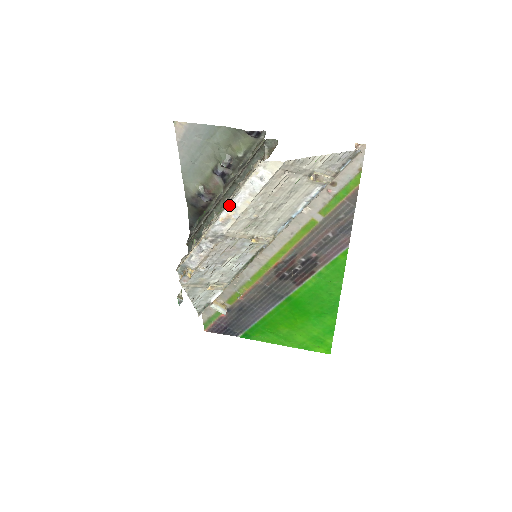
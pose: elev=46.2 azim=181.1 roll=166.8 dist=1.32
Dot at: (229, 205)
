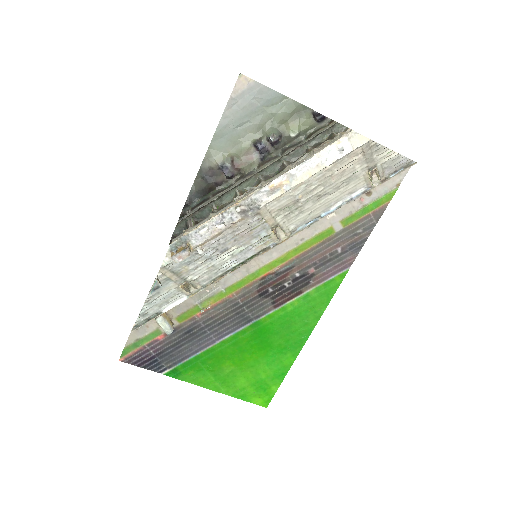
Dot at: (288, 172)
